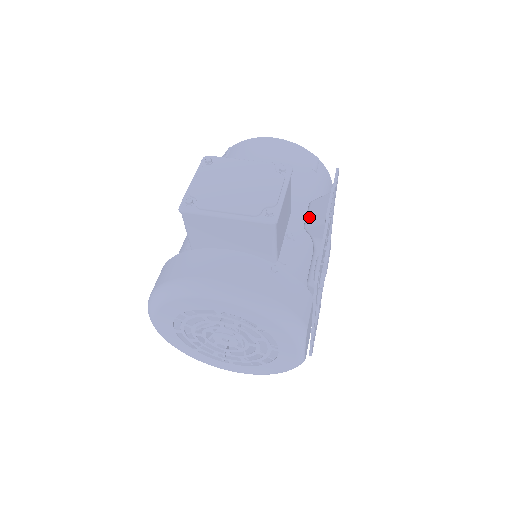
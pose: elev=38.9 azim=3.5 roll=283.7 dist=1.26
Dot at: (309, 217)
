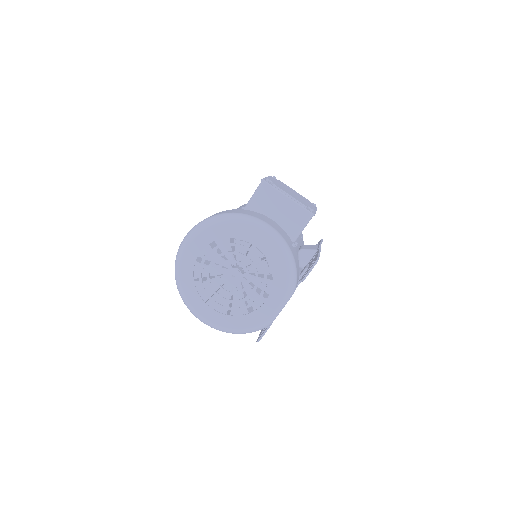
Dot at: (304, 248)
